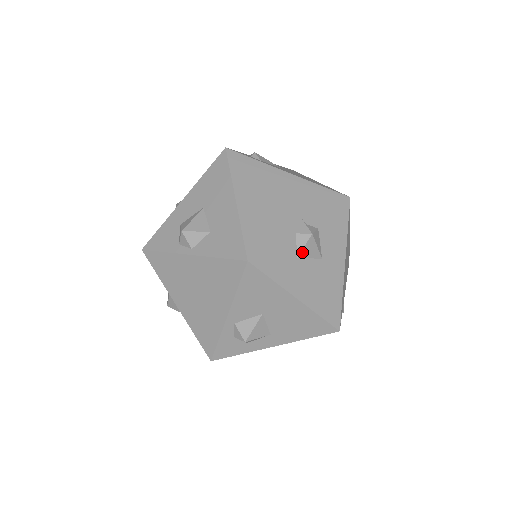
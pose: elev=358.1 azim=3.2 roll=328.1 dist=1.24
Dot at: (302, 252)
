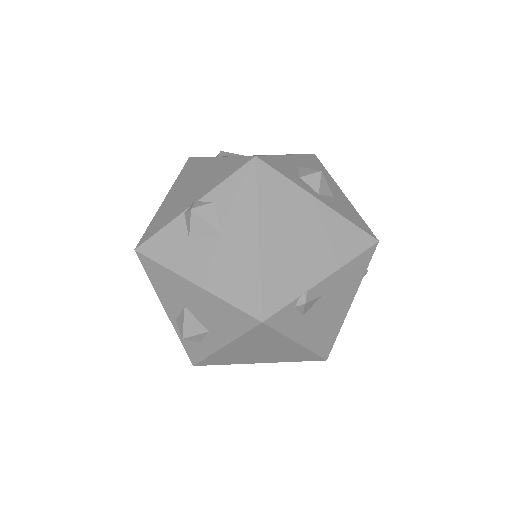
Dot at: (192, 231)
